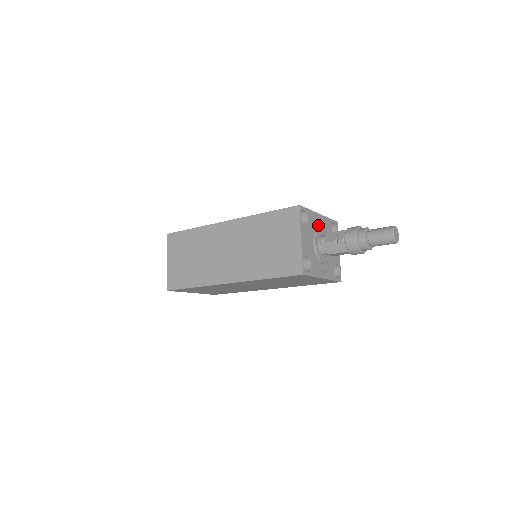
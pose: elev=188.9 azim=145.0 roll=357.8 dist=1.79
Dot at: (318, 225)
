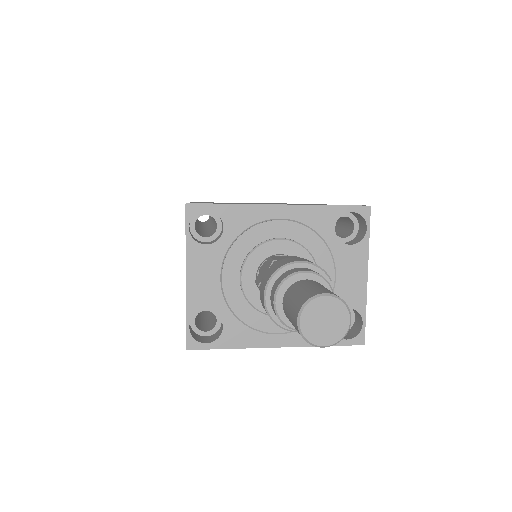
Dot at: (269, 232)
